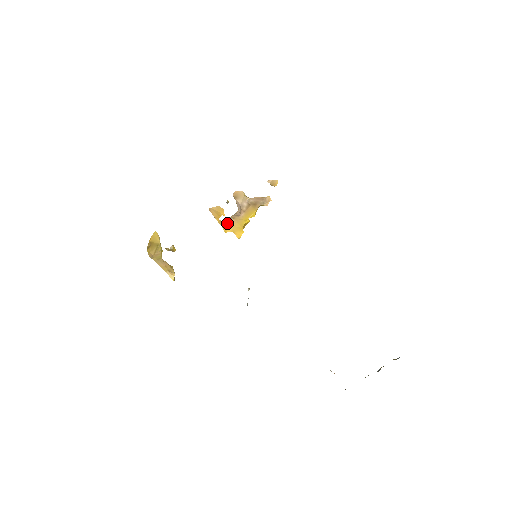
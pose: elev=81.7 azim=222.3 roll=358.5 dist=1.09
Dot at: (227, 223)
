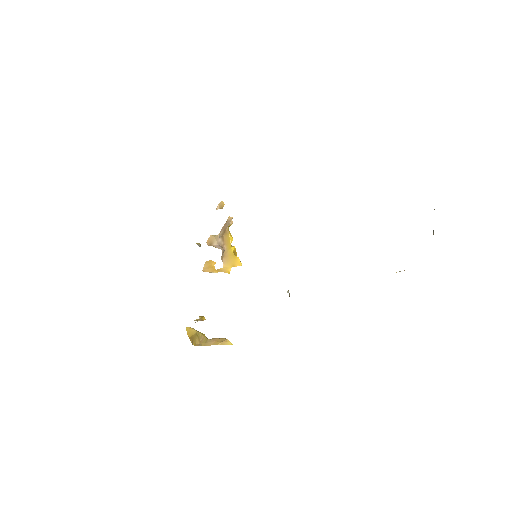
Dot at: (223, 266)
